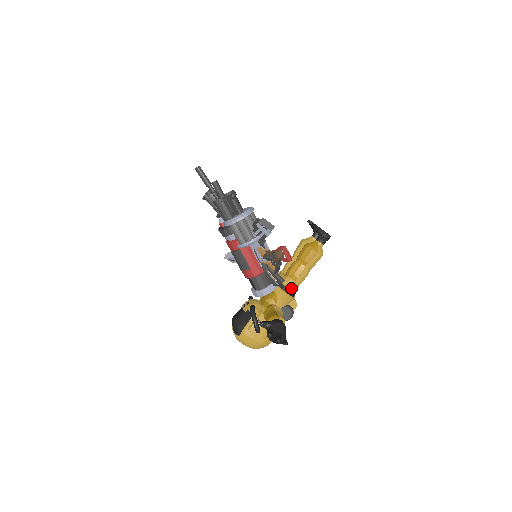
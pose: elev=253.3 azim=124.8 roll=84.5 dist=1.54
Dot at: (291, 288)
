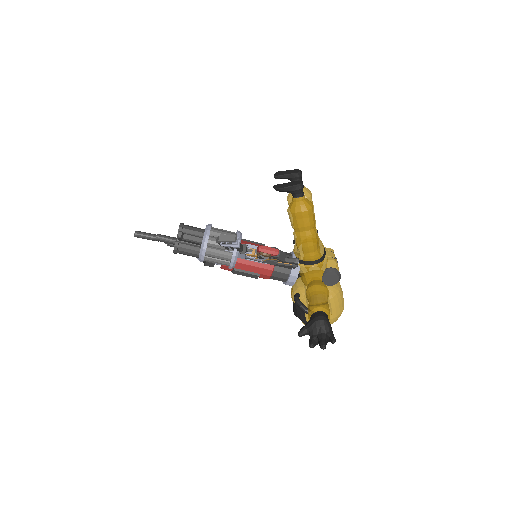
Dot at: (312, 258)
